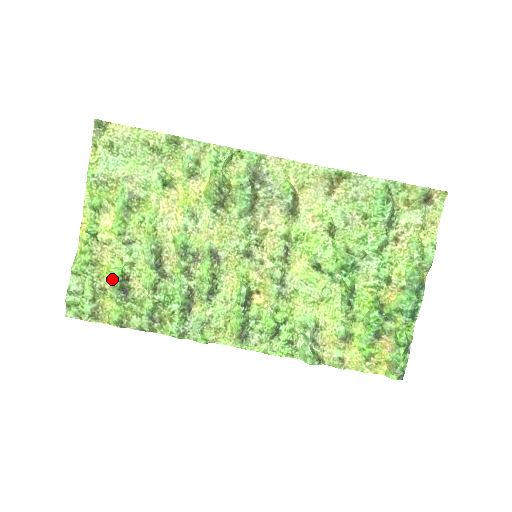
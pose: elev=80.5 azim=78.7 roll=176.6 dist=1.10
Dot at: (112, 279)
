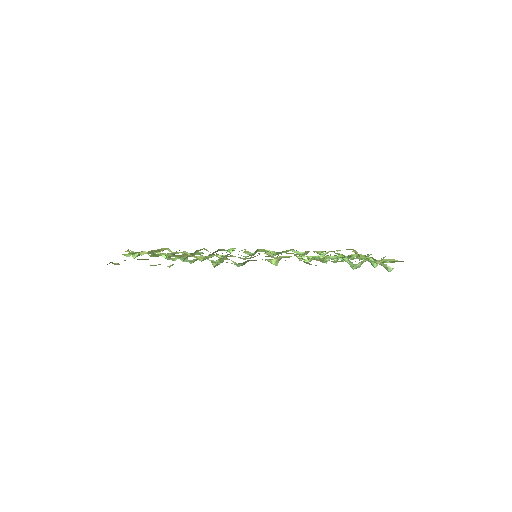
Dot at: occluded
